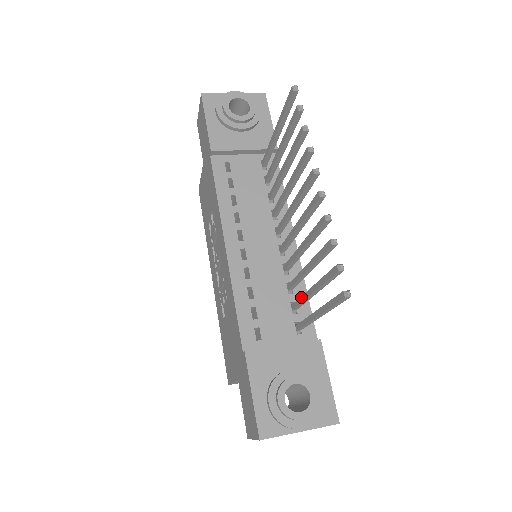
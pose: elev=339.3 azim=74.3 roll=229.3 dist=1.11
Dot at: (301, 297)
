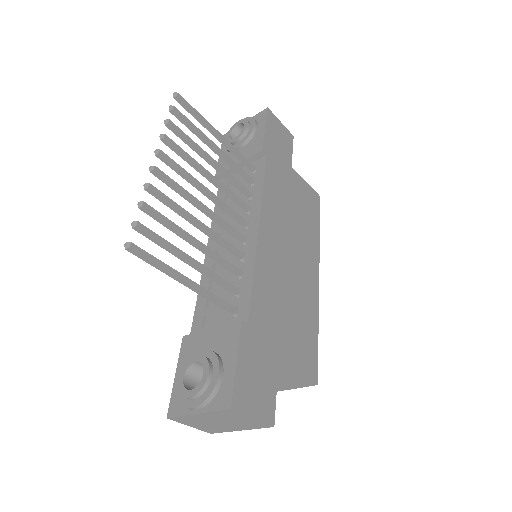
Dot at: (211, 275)
